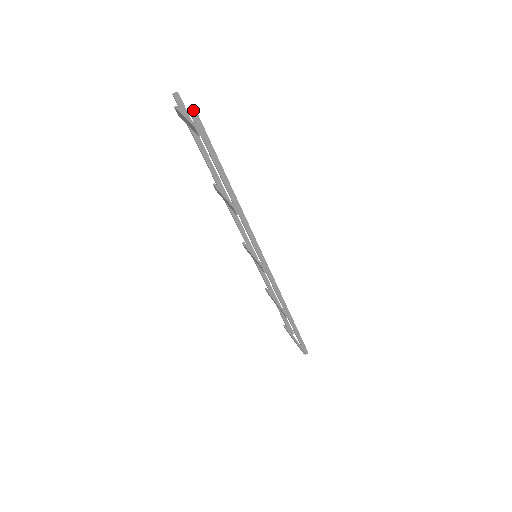
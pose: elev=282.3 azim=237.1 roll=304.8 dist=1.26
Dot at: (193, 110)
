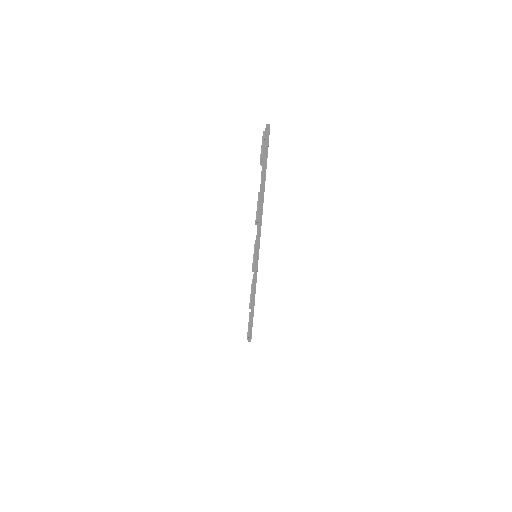
Dot at: (266, 147)
